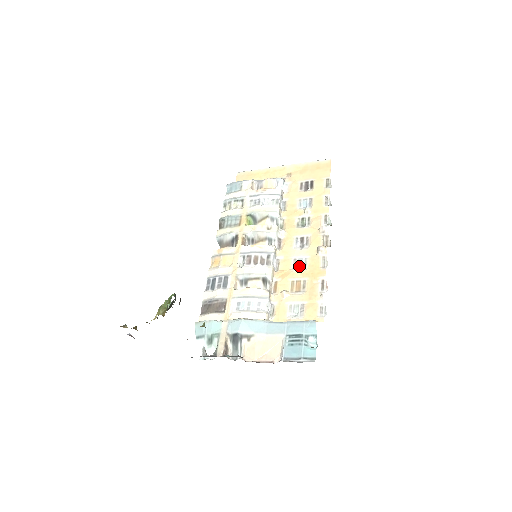
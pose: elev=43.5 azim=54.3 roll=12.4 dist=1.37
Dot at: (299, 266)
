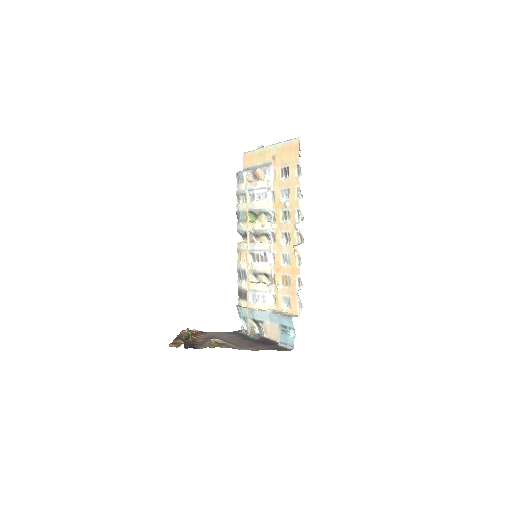
Dot at: (286, 261)
